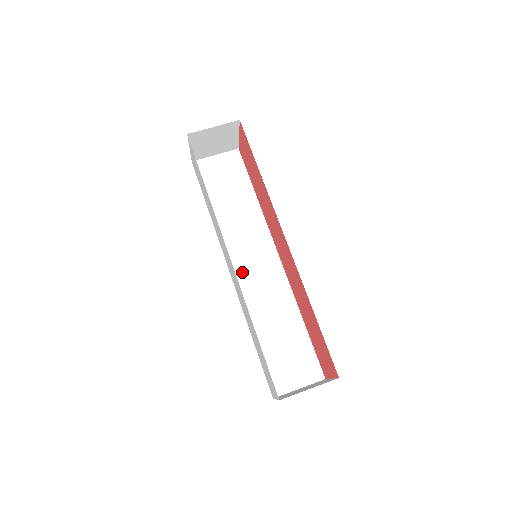
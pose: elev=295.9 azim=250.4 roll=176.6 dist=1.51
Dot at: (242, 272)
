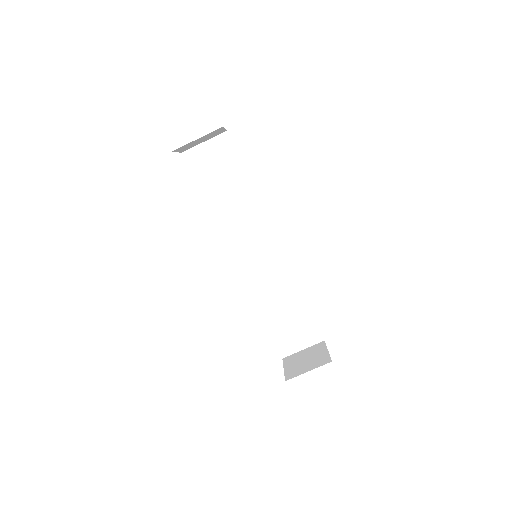
Dot at: (246, 260)
